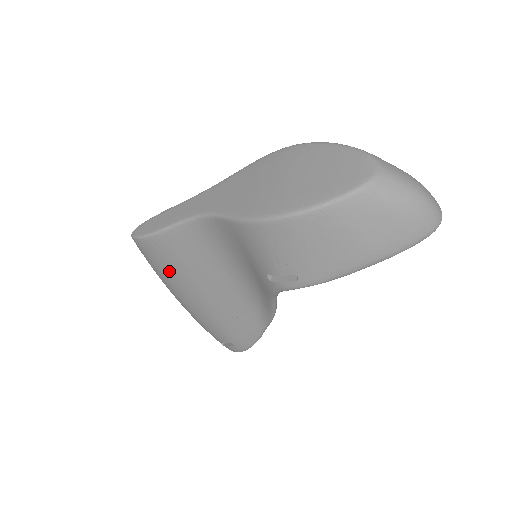
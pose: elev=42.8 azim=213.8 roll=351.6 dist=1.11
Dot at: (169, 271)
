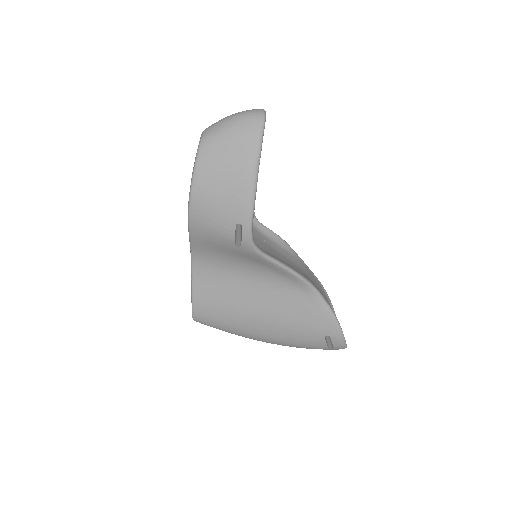
Dot at: (228, 319)
